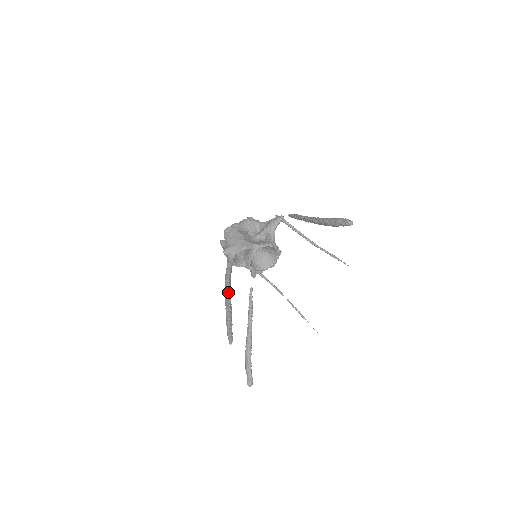
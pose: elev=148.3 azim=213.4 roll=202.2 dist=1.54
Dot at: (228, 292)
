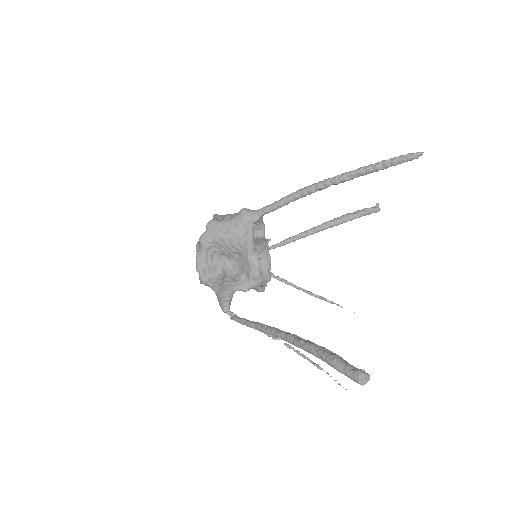
Dot at: (329, 181)
